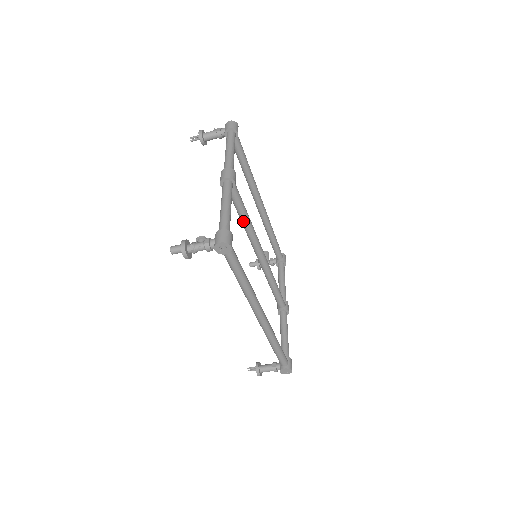
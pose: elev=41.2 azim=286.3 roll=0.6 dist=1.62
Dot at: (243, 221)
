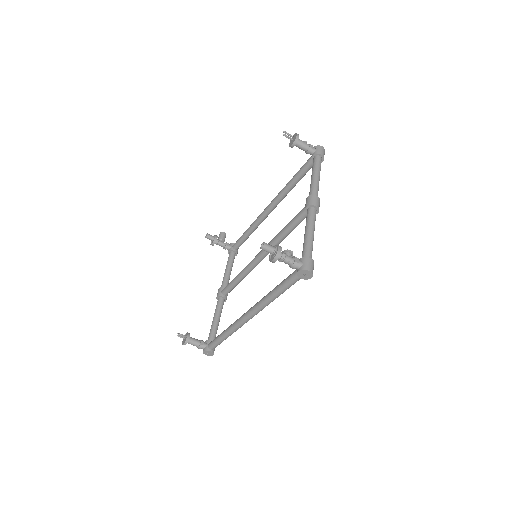
Dot at: (284, 234)
